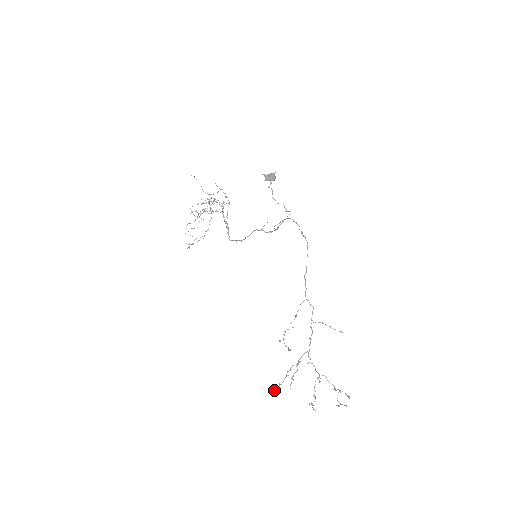
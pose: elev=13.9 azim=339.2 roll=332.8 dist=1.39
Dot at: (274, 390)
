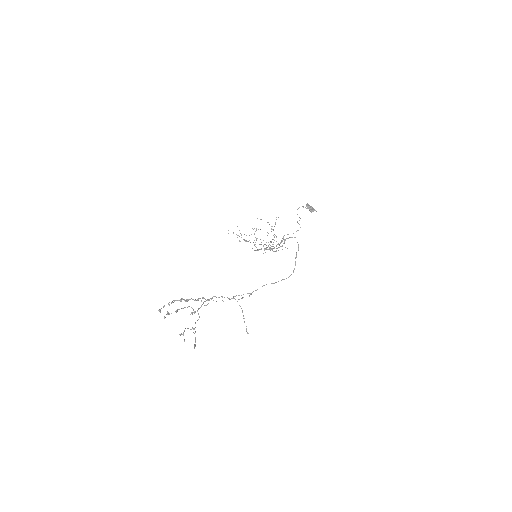
Dot at: occluded
